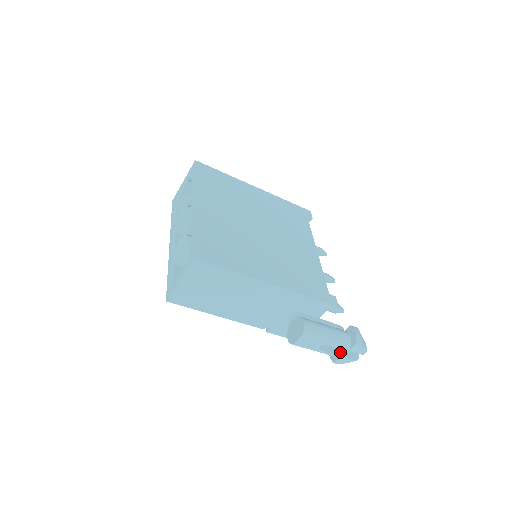
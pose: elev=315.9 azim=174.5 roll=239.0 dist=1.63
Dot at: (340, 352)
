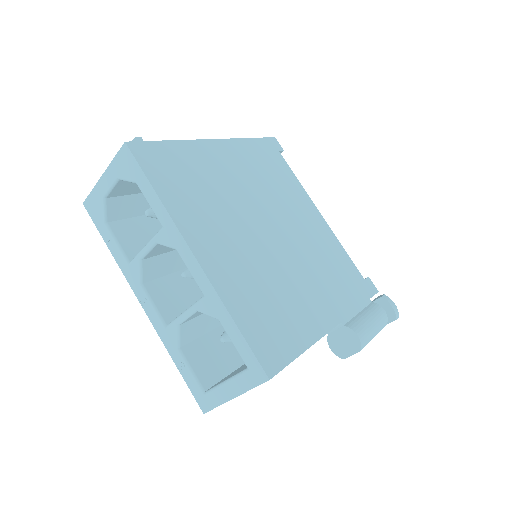
Dot at: occluded
